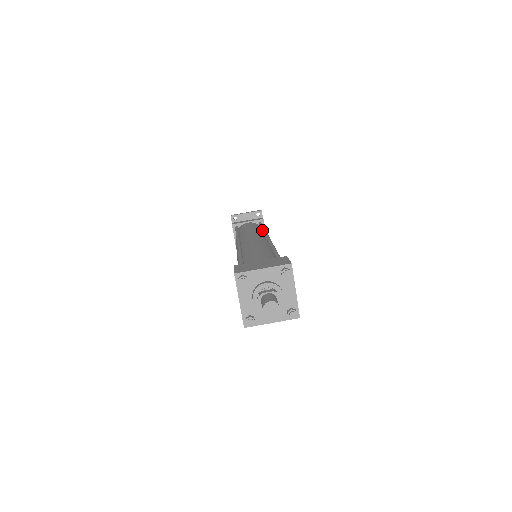
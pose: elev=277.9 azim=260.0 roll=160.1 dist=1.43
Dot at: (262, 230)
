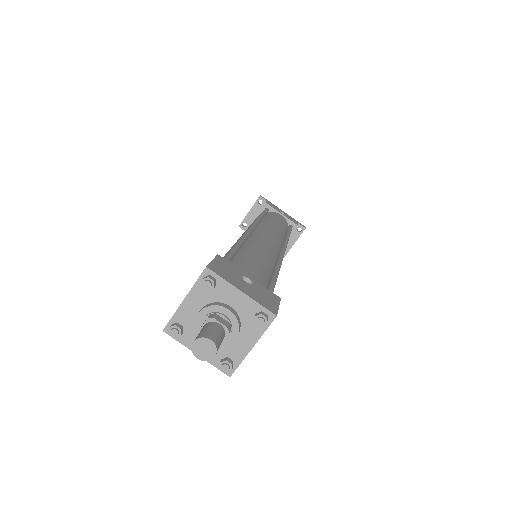
Dot at: occluded
